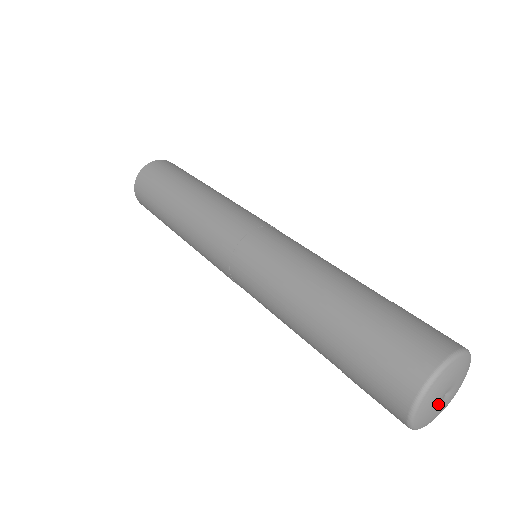
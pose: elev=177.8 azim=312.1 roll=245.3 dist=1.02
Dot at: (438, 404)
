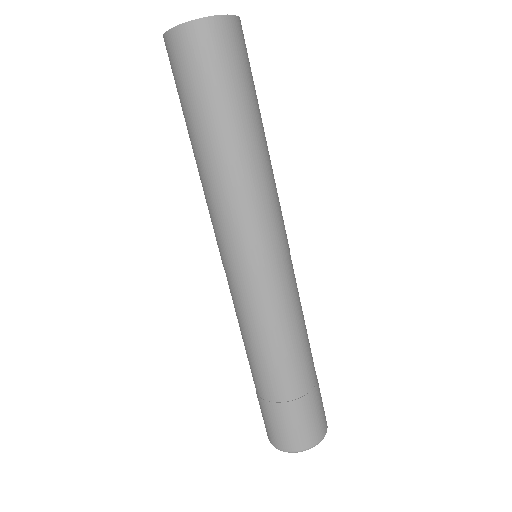
Dot at: occluded
